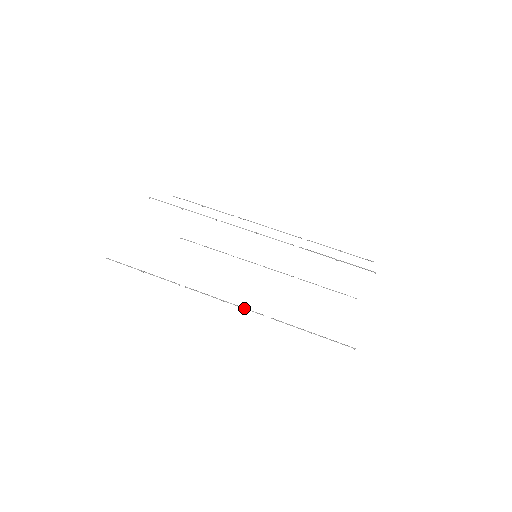
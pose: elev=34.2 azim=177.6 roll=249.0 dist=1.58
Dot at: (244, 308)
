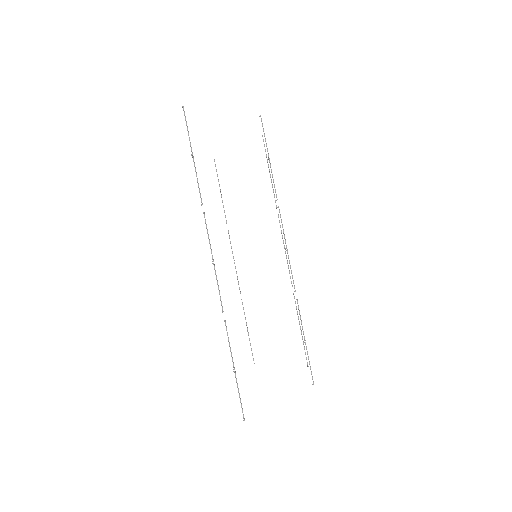
Dot at: occluded
